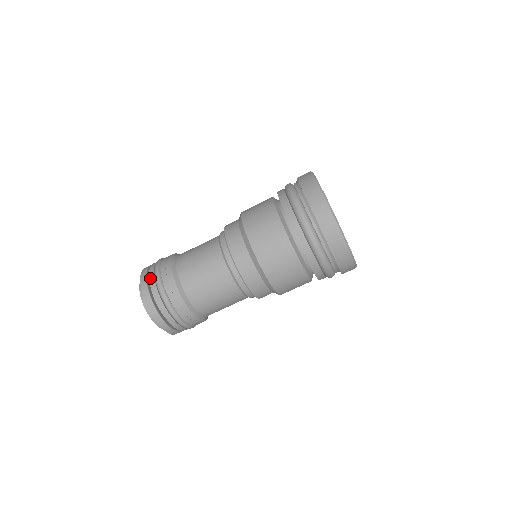
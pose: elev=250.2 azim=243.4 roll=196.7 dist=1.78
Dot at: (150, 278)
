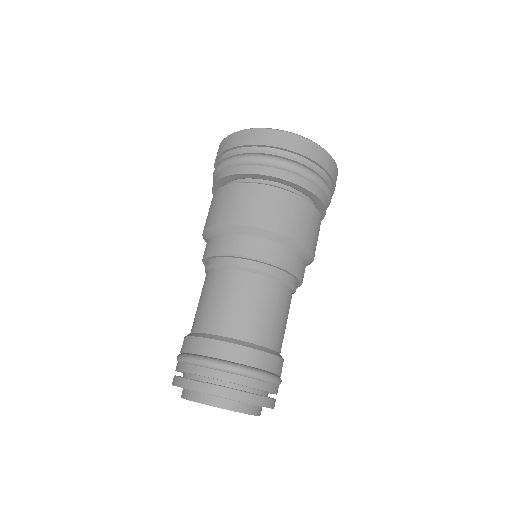
Dot at: (208, 375)
